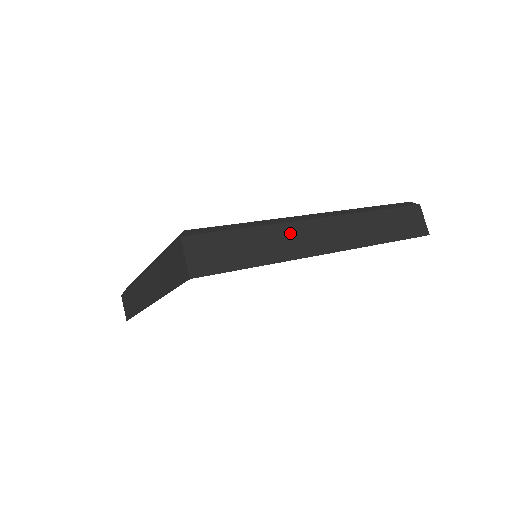
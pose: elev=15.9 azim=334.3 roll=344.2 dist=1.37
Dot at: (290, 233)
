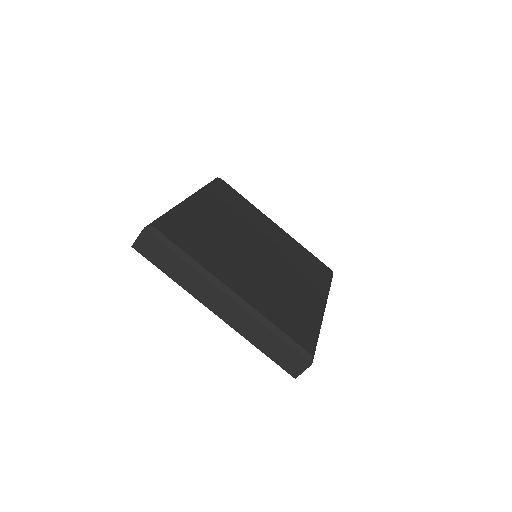
Dot at: (203, 284)
